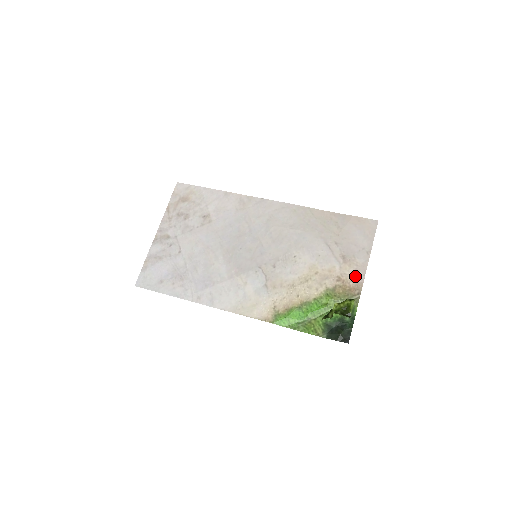
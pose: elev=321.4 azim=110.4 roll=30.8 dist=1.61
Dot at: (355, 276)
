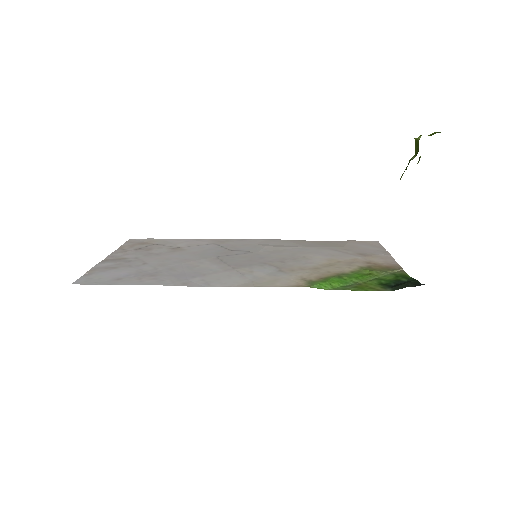
Dot at: (385, 261)
